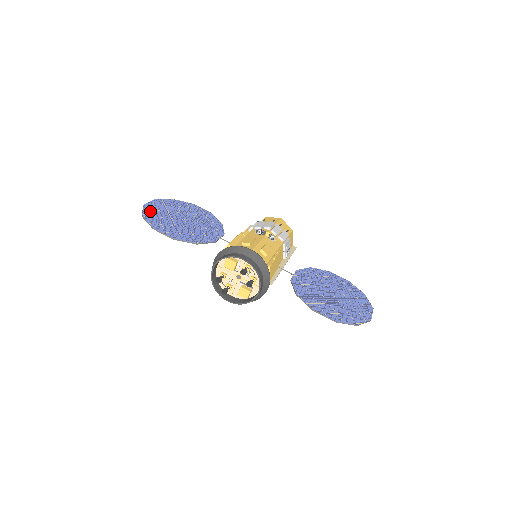
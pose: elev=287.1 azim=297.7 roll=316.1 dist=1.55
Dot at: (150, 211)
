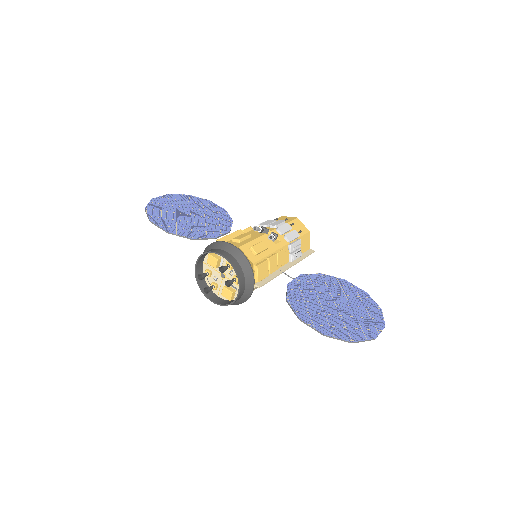
Dot at: (156, 205)
